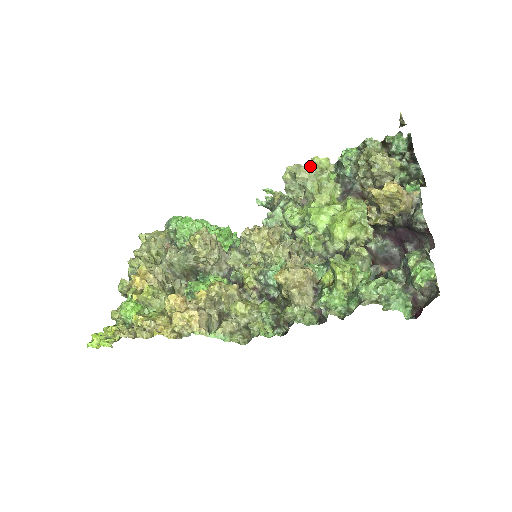
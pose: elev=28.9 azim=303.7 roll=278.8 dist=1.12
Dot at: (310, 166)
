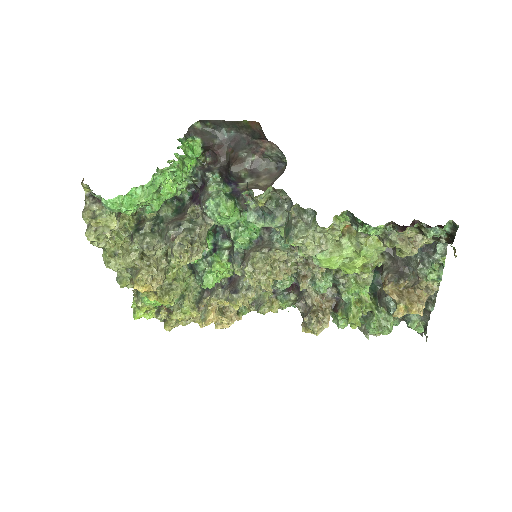
Dot at: (323, 250)
